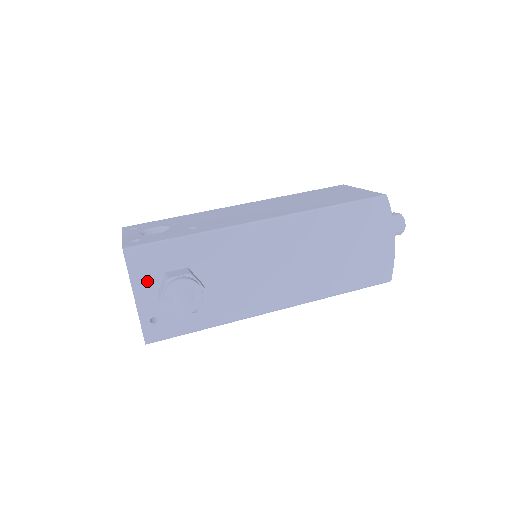
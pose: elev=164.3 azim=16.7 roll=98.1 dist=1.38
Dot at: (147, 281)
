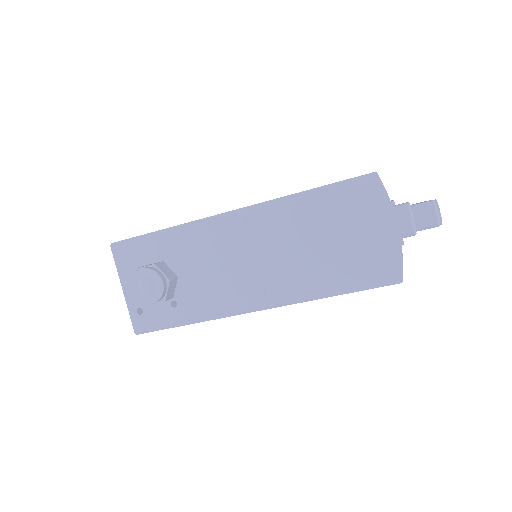
Dot at: (131, 273)
